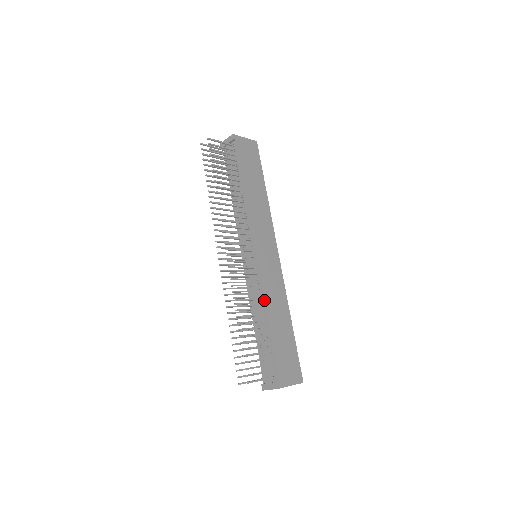
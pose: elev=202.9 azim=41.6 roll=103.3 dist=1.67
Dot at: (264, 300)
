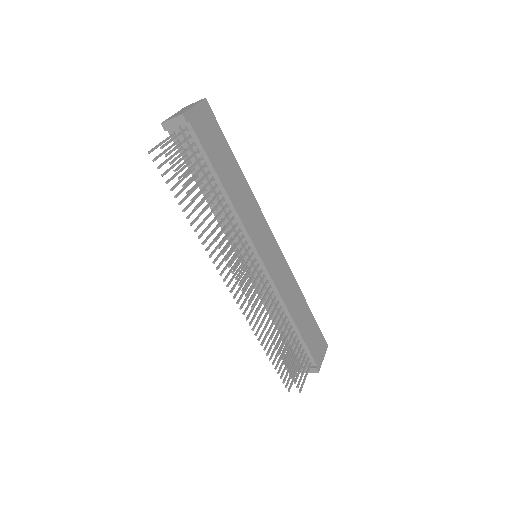
Dot at: (285, 305)
